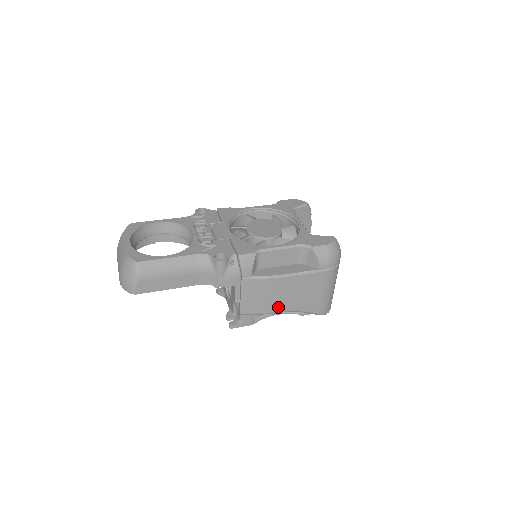
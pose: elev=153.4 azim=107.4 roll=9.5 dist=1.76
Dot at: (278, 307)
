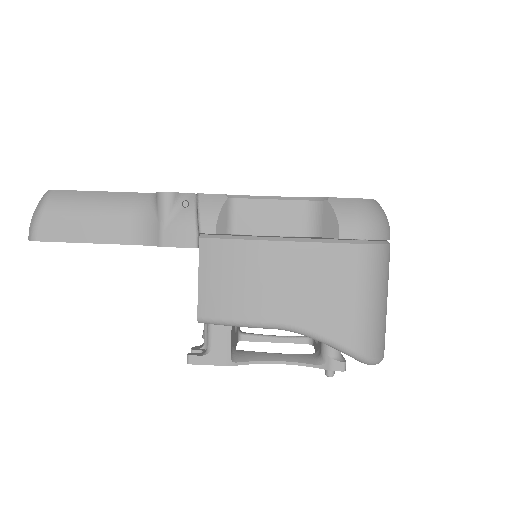
Dot at: (264, 311)
